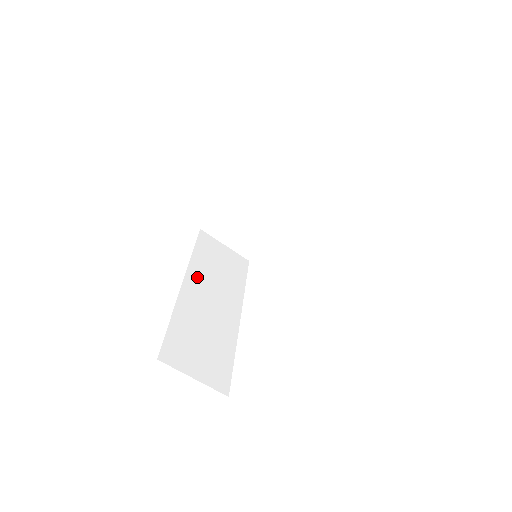
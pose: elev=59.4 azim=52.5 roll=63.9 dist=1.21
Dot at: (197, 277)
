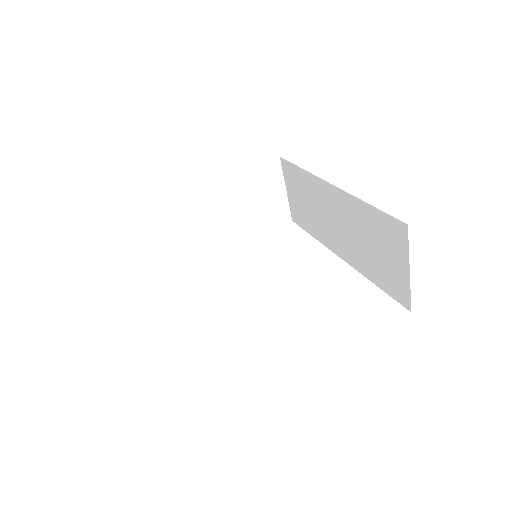
Dot at: occluded
